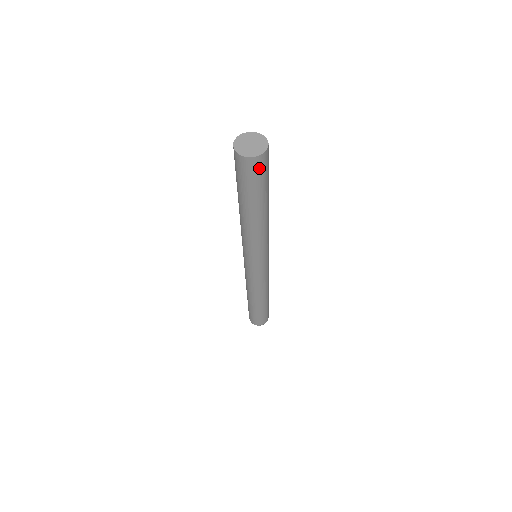
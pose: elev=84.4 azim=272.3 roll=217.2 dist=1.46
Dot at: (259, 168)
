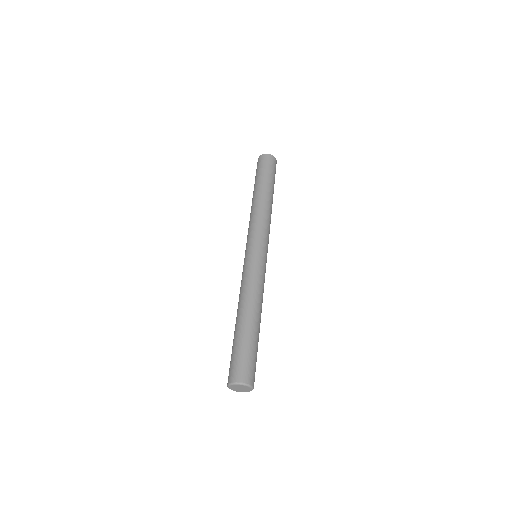
Dot at: (271, 162)
